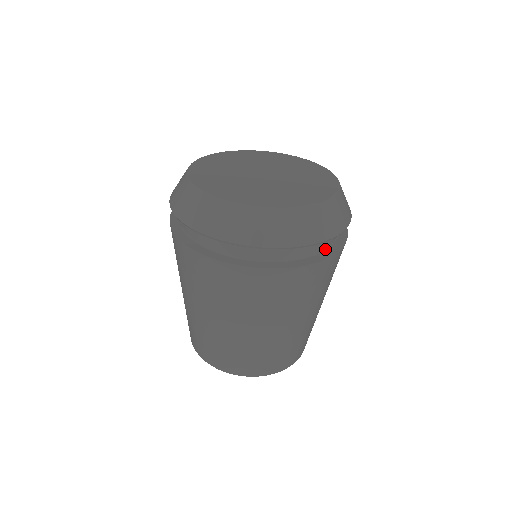
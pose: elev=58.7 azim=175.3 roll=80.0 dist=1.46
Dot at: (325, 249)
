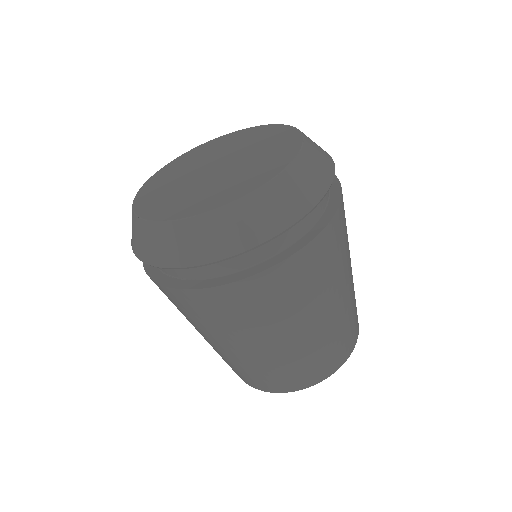
Dot at: (328, 196)
